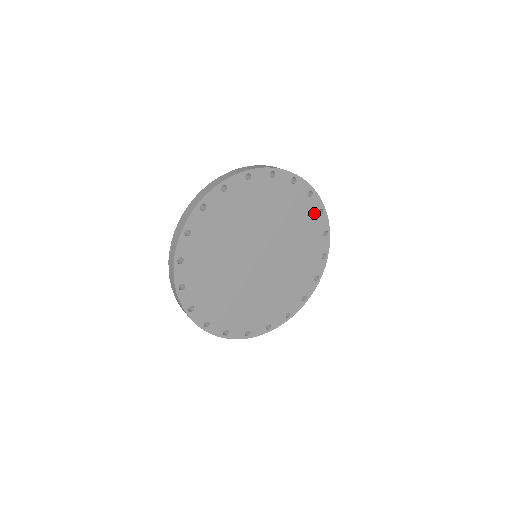
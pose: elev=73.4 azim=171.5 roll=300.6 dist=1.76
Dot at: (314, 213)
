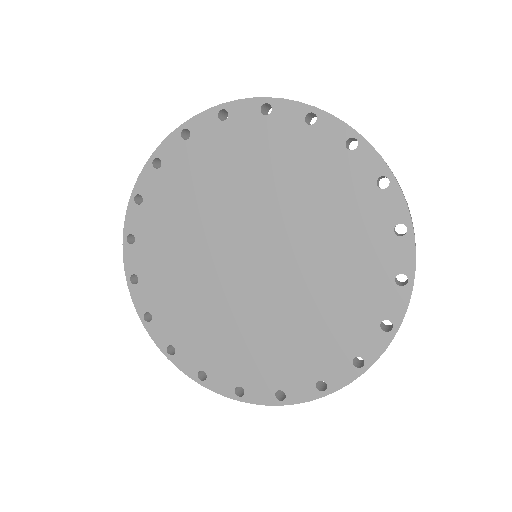
Dot at: (366, 184)
